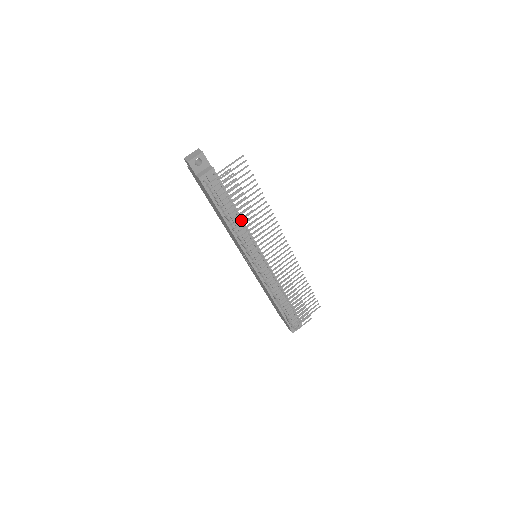
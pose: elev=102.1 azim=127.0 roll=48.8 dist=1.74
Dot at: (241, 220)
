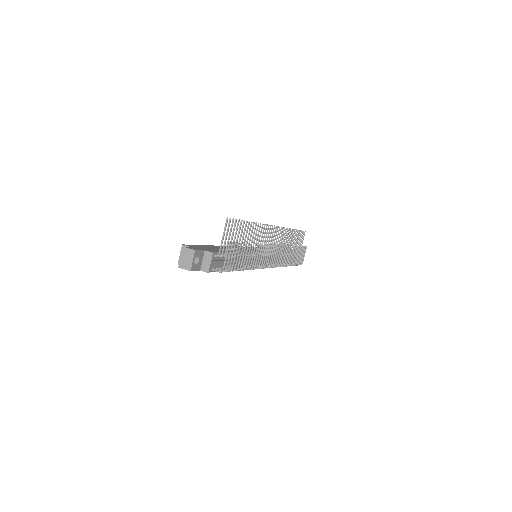
Dot at: occluded
